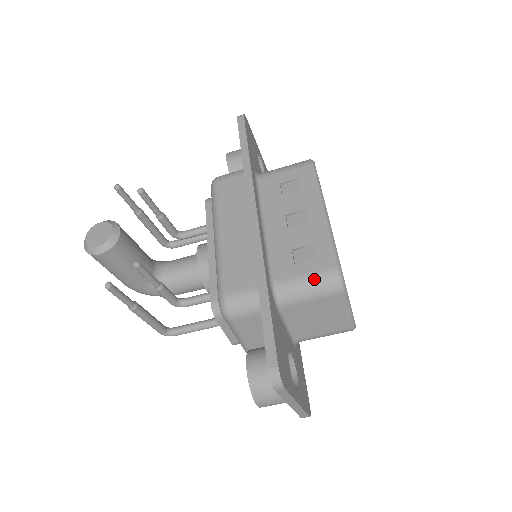
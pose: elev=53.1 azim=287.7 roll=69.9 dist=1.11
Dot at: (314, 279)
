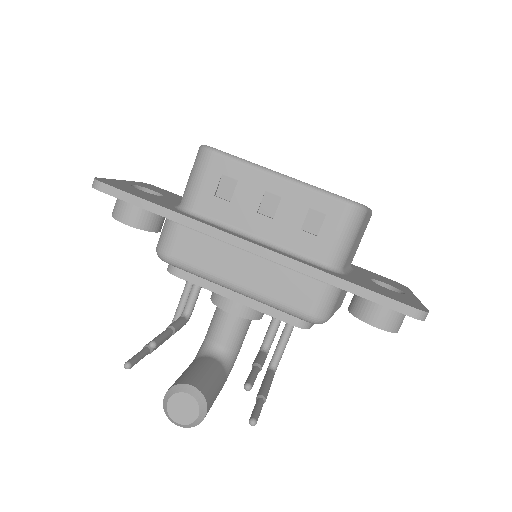
Dot at: (345, 229)
